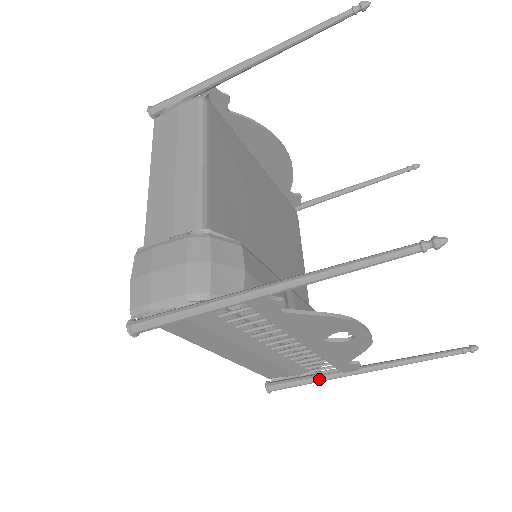
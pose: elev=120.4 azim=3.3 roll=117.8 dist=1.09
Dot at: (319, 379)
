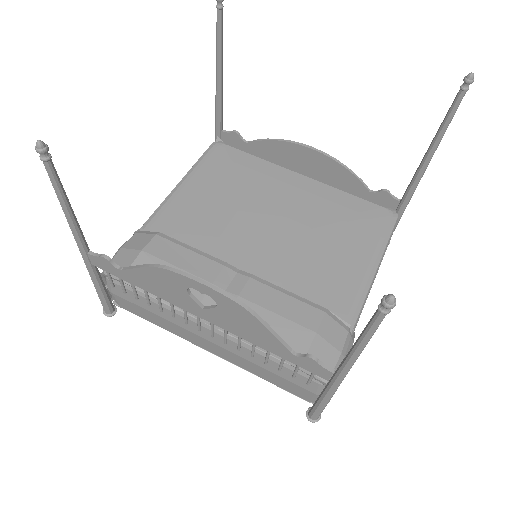
Dot at: (322, 394)
